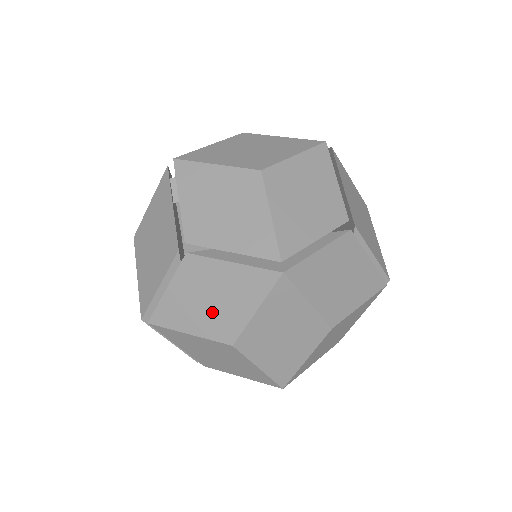
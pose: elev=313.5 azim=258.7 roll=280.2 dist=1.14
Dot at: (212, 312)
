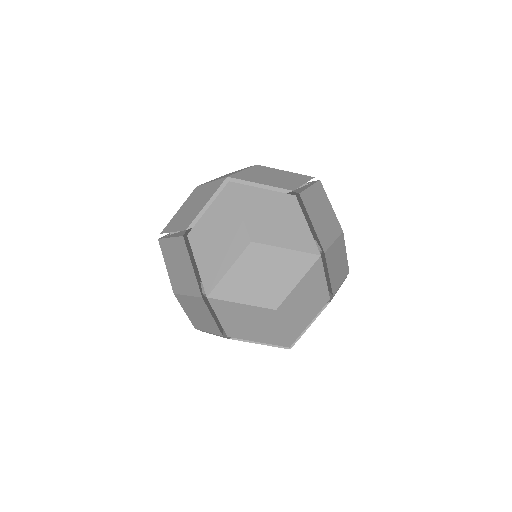
Dot at: occluded
